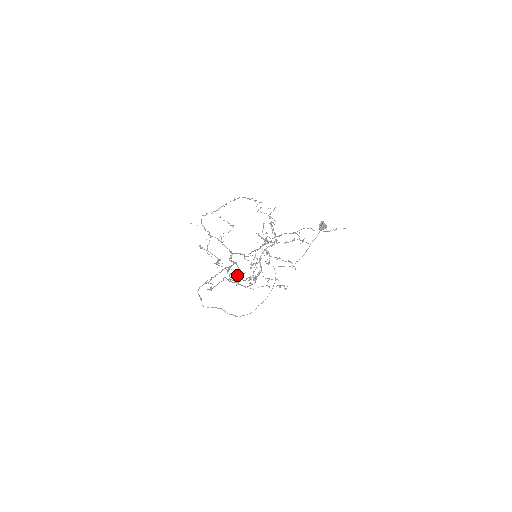
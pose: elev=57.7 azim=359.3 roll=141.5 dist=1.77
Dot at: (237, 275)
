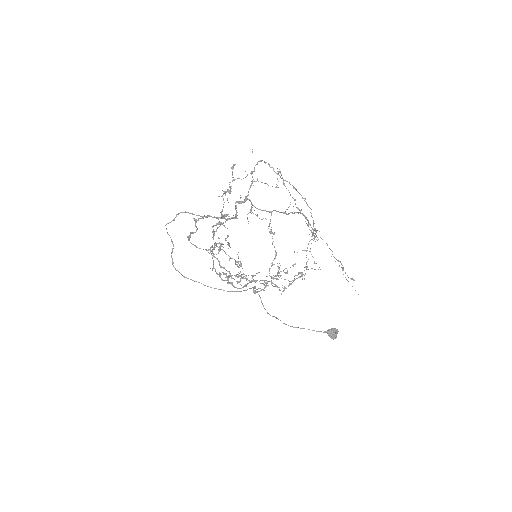
Dot at: occluded
